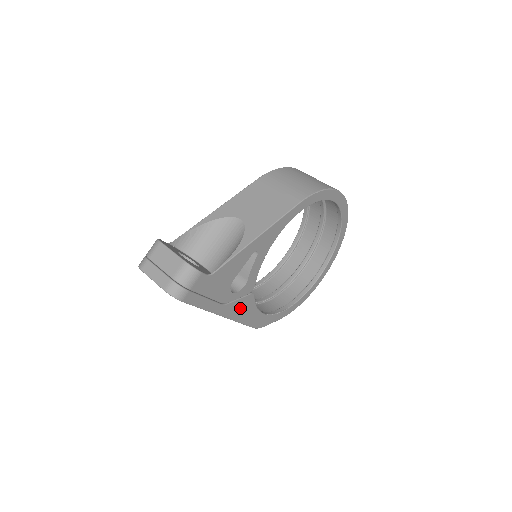
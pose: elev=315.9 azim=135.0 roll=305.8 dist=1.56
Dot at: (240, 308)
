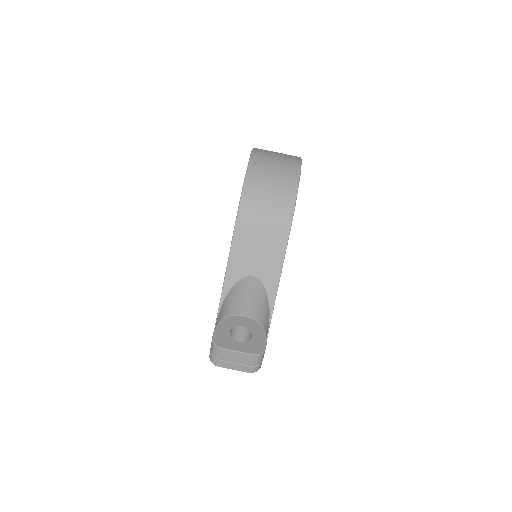
Dot at: occluded
